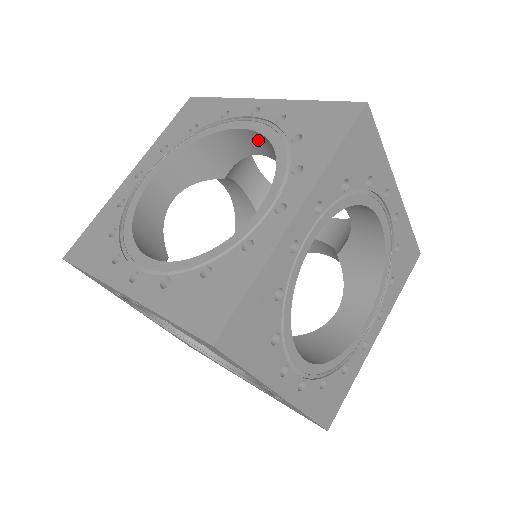
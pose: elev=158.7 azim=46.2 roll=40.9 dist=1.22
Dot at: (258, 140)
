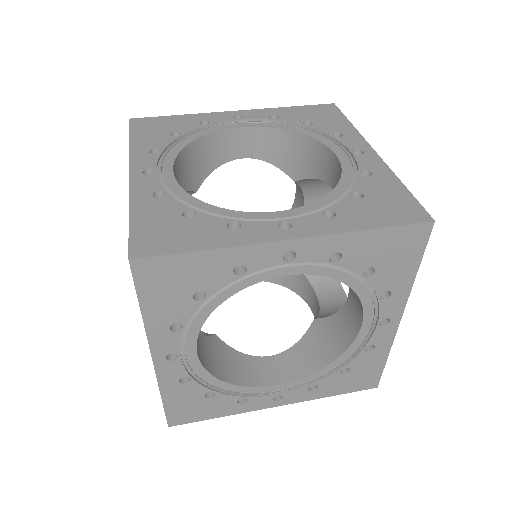
Dot at: occluded
